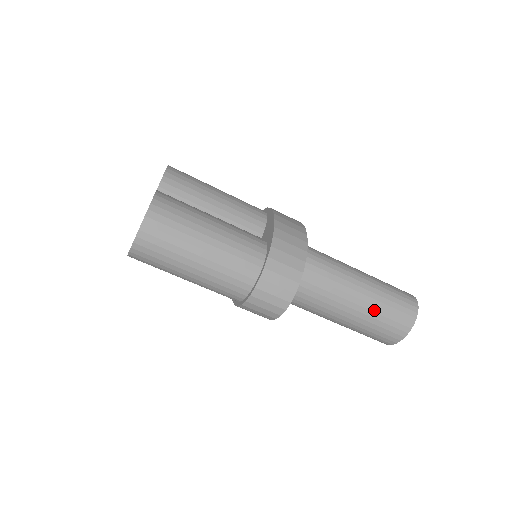
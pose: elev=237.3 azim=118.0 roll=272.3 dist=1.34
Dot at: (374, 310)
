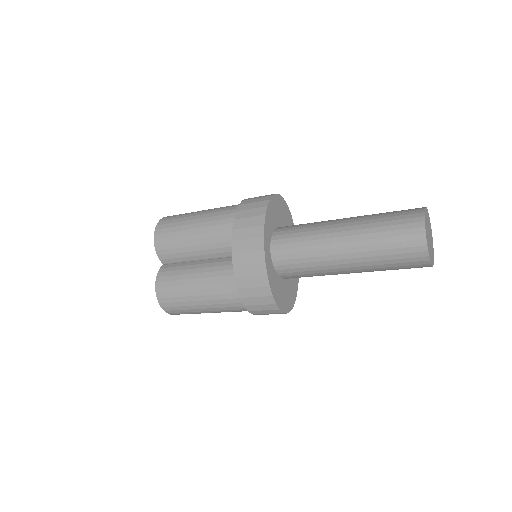
Dot at: (374, 267)
